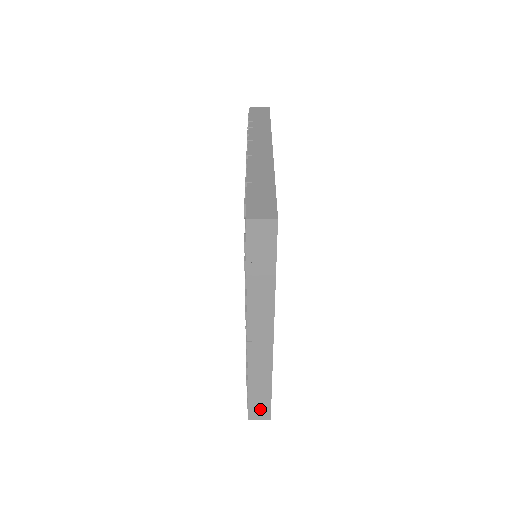
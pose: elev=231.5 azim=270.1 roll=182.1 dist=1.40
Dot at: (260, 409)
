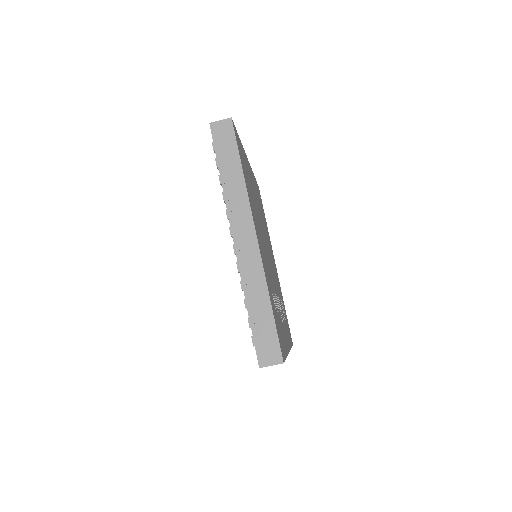
Dot at: (268, 345)
